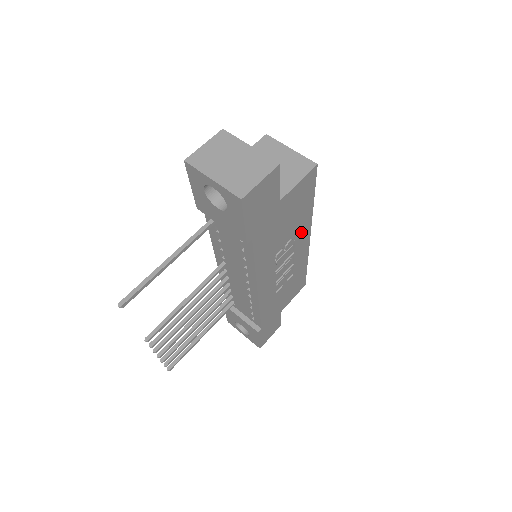
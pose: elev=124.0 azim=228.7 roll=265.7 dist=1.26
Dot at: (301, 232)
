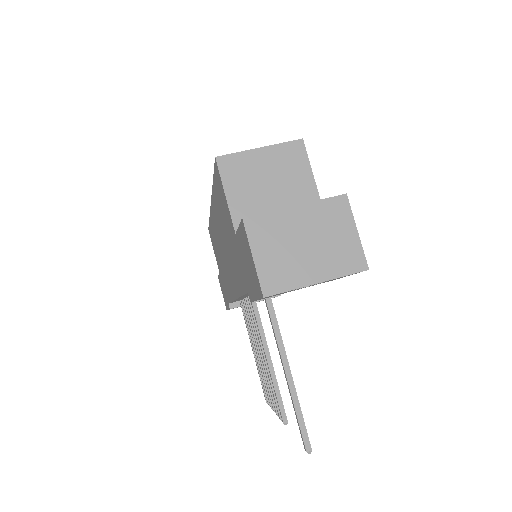
Dot at: occluded
